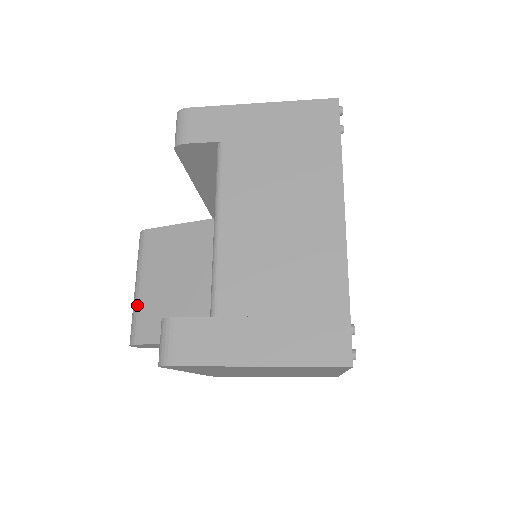
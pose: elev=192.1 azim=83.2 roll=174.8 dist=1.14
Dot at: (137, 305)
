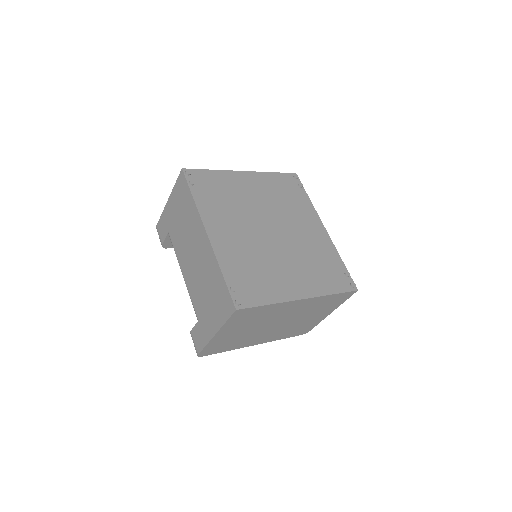
Dot at: occluded
